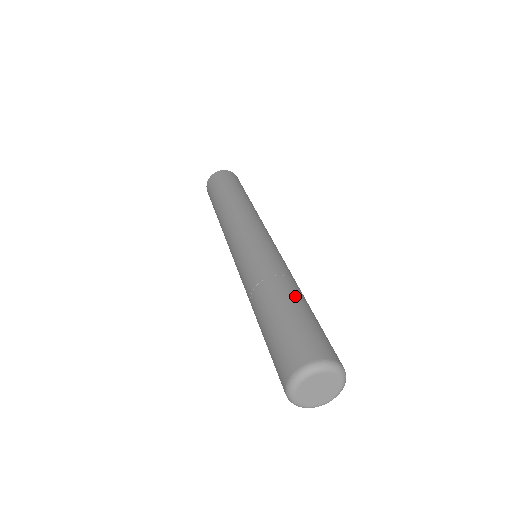
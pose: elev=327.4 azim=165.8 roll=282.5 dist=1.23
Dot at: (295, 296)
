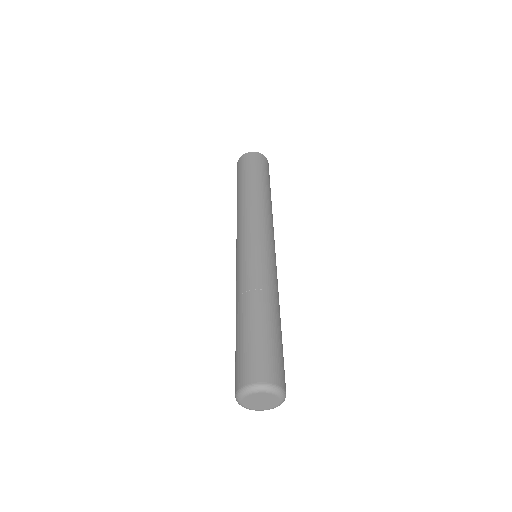
Dot at: (256, 314)
